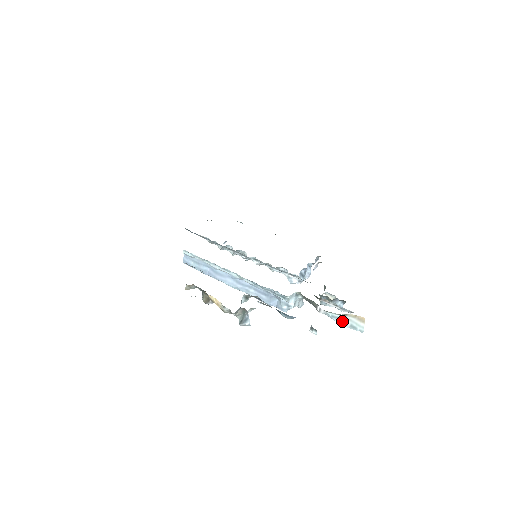
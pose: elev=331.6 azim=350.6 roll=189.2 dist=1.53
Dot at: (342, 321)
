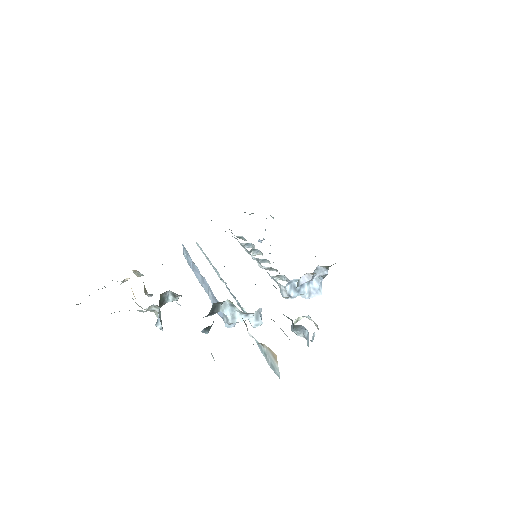
Dot at: (265, 354)
